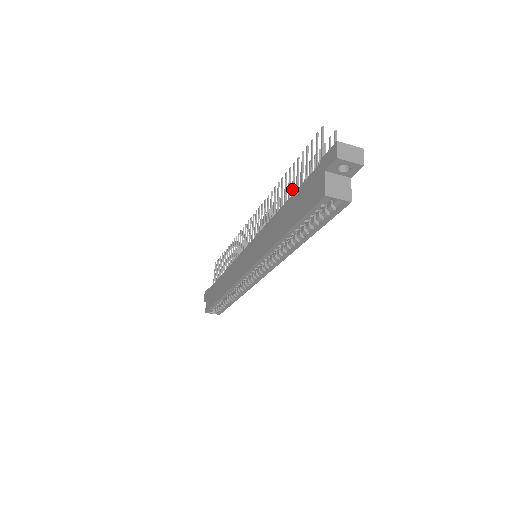
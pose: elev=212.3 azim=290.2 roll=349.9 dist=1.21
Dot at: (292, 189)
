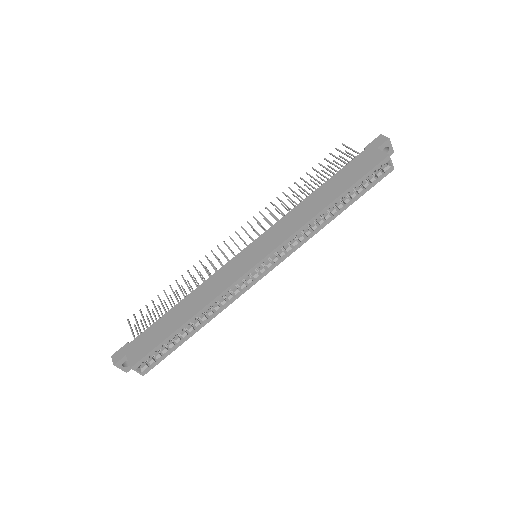
Dot at: (319, 182)
